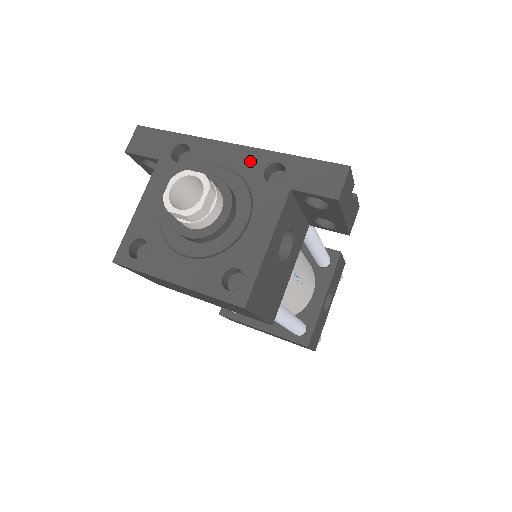
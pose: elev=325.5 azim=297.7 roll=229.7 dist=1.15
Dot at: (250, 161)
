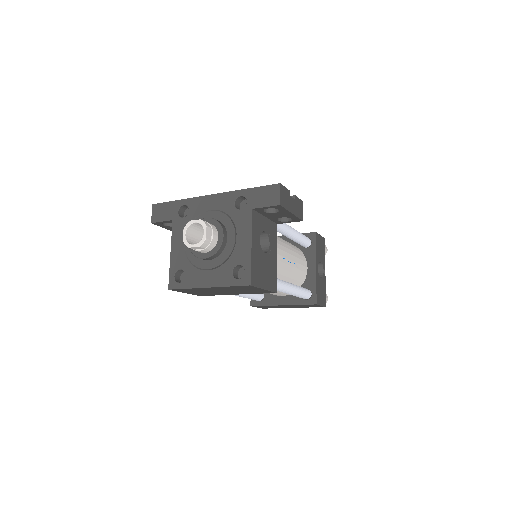
Dot at: (225, 201)
